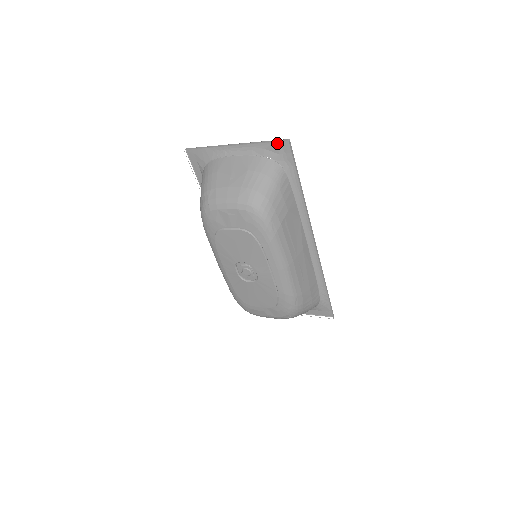
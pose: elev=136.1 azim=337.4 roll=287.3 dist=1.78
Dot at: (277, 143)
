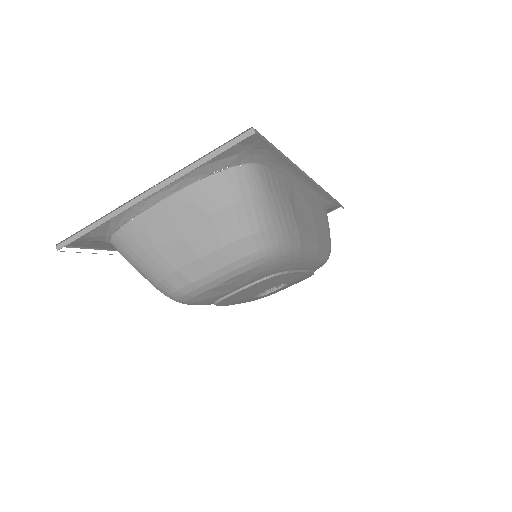
Dot at: (229, 145)
